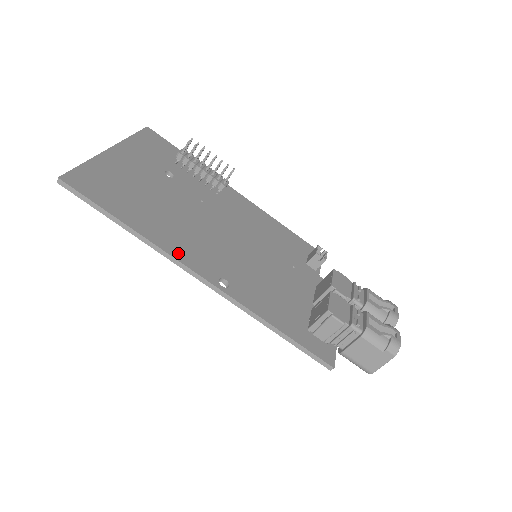
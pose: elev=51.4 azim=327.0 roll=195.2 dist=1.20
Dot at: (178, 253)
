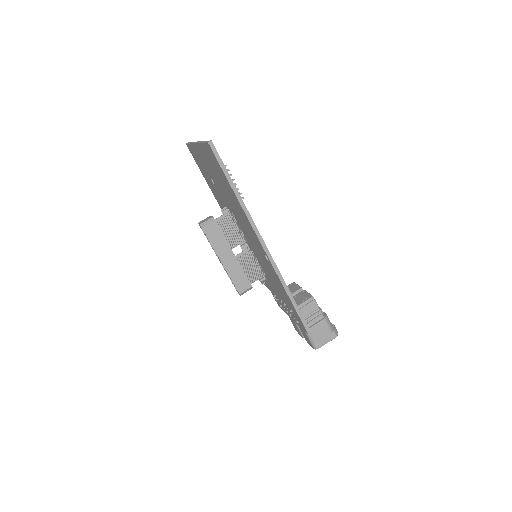
Dot at: occluded
